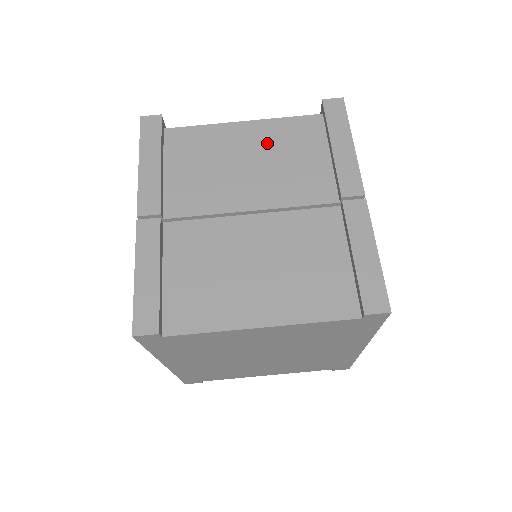
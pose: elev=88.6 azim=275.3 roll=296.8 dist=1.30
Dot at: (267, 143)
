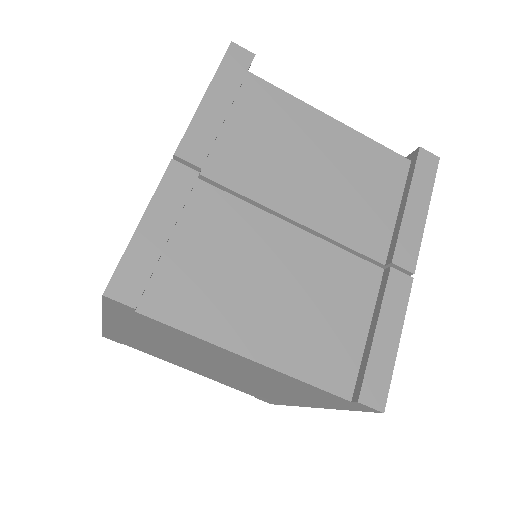
Dot at: (345, 157)
